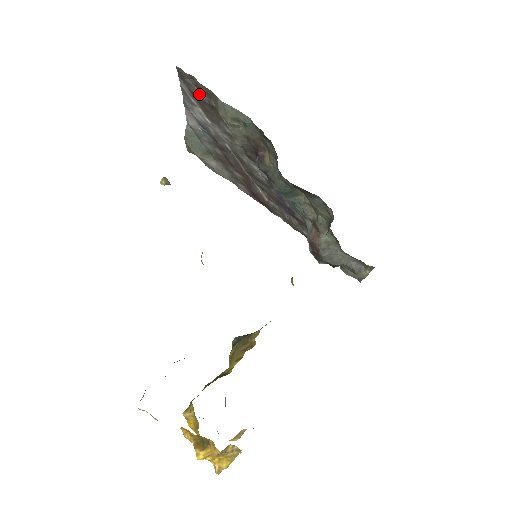
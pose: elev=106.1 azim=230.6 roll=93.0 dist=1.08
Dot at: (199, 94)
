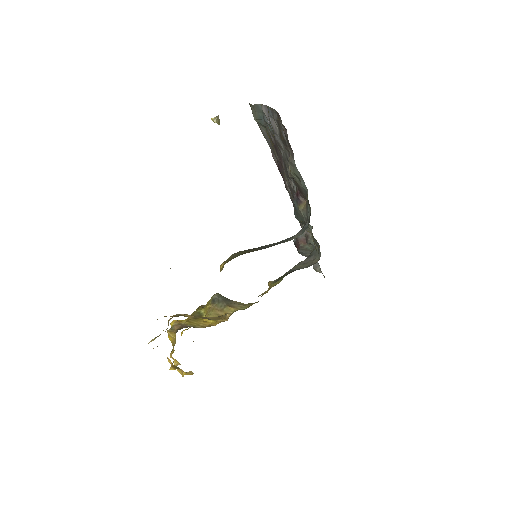
Dot at: (283, 134)
